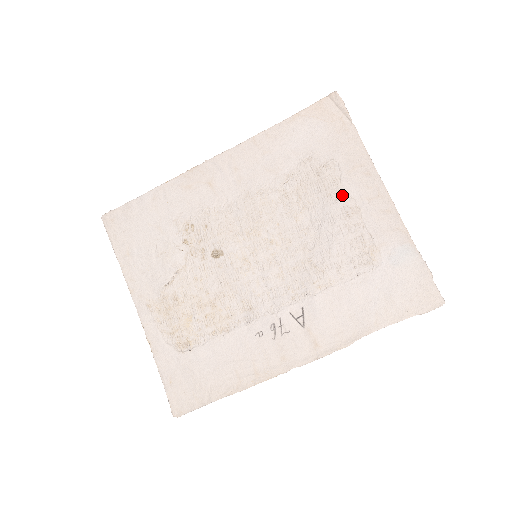
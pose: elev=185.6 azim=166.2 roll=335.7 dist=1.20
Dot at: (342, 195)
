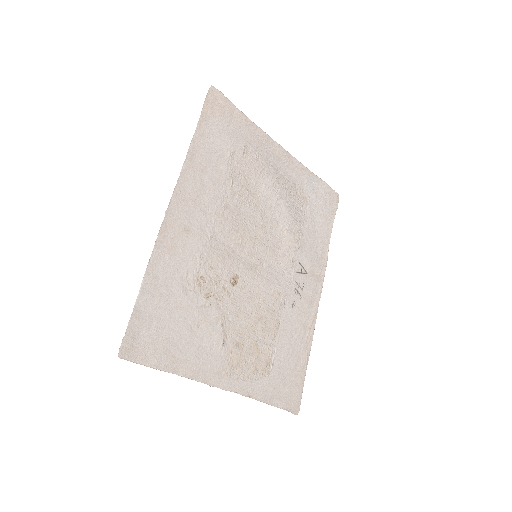
Dot at: (267, 168)
